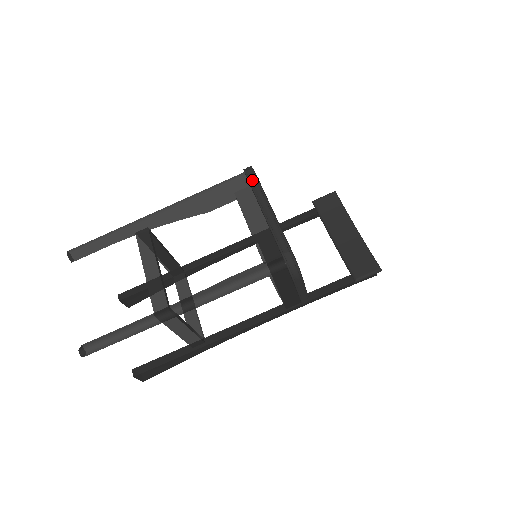
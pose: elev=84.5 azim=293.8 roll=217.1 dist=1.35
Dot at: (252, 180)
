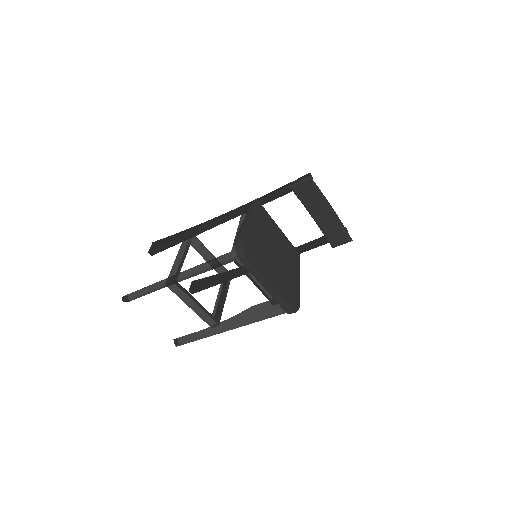
Dot at: (248, 267)
